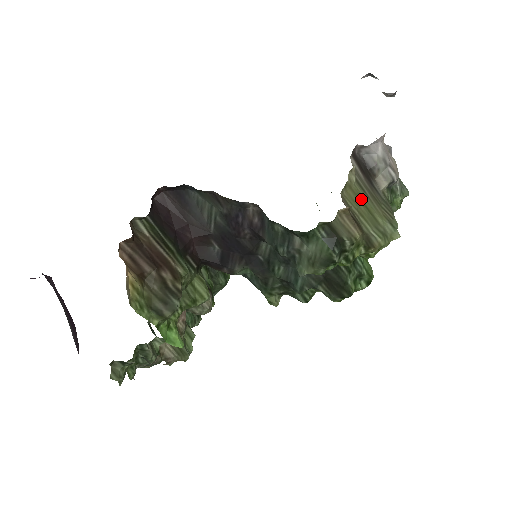
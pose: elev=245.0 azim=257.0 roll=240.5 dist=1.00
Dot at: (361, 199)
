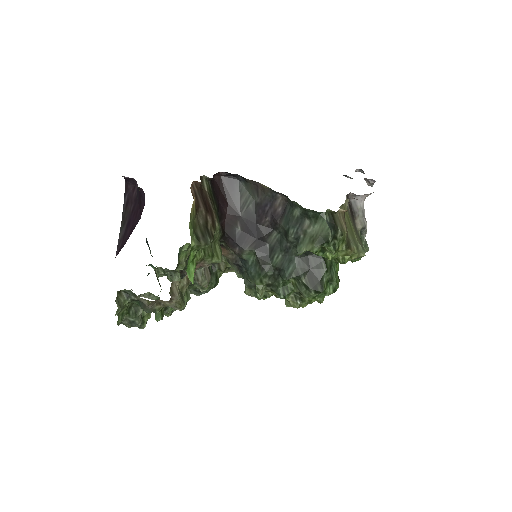
Dot at: (349, 219)
